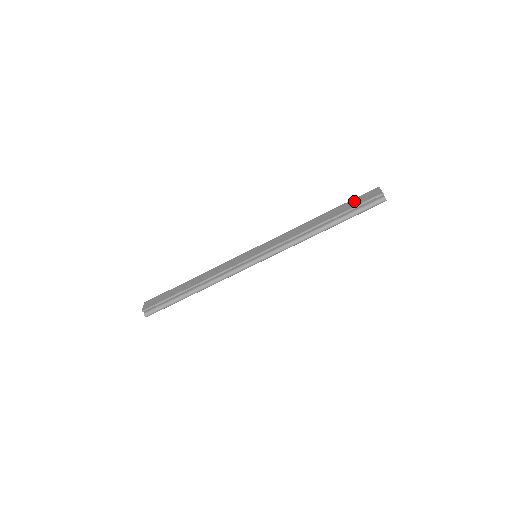
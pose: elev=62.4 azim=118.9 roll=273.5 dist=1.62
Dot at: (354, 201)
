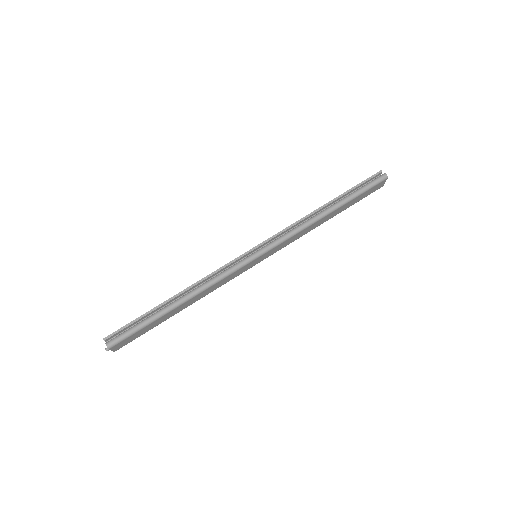
Dot at: occluded
